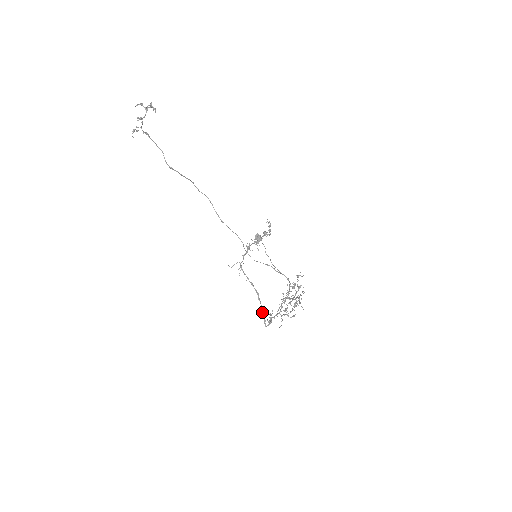
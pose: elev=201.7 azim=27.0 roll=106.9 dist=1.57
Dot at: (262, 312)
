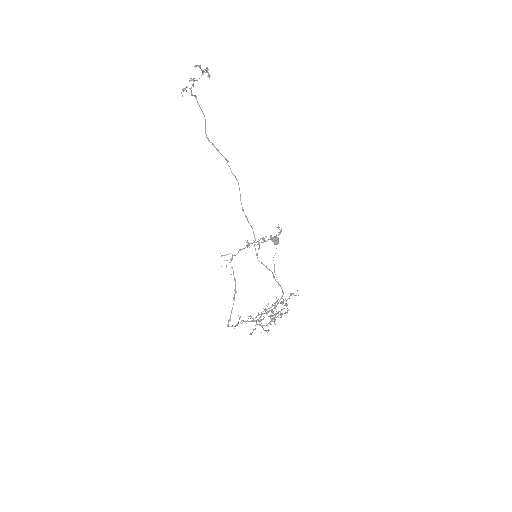
Dot at: (231, 311)
